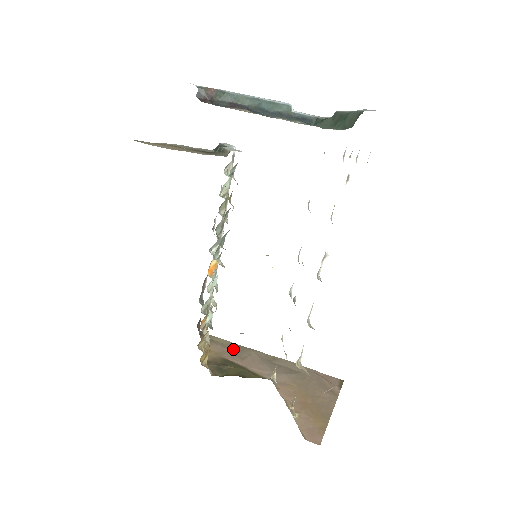
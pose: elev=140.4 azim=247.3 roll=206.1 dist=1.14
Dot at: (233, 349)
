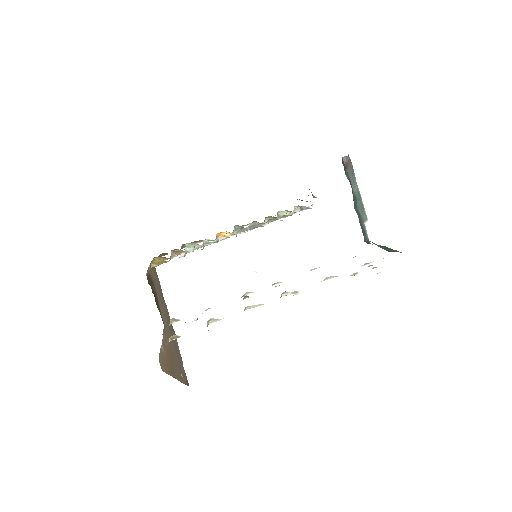
Dot at: (160, 290)
